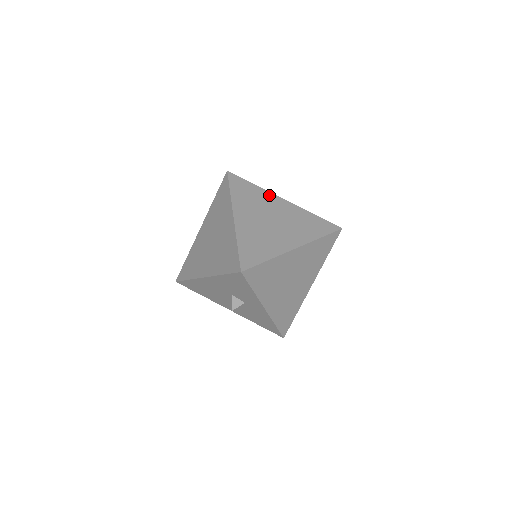
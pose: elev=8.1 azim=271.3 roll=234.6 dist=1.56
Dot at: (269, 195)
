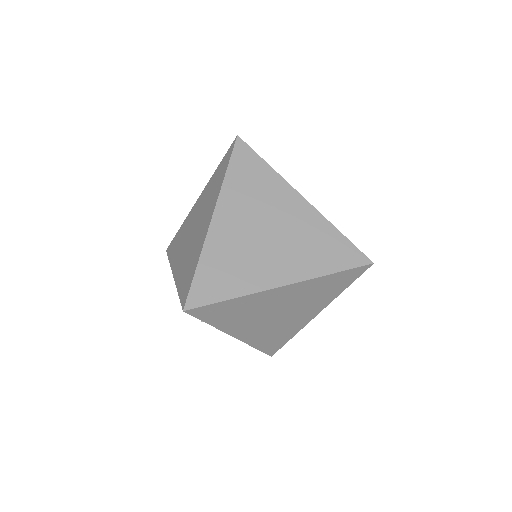
Dot at: (283, 187)
